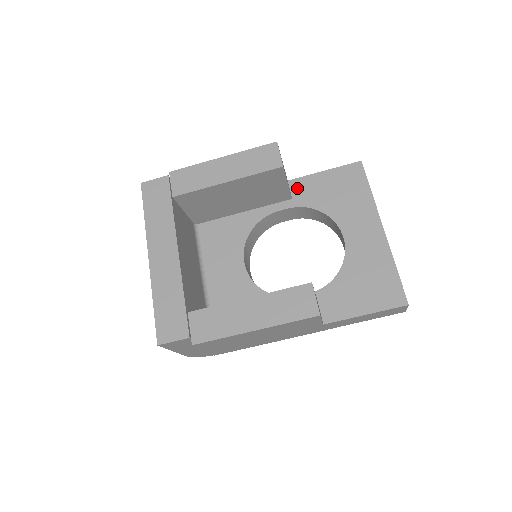
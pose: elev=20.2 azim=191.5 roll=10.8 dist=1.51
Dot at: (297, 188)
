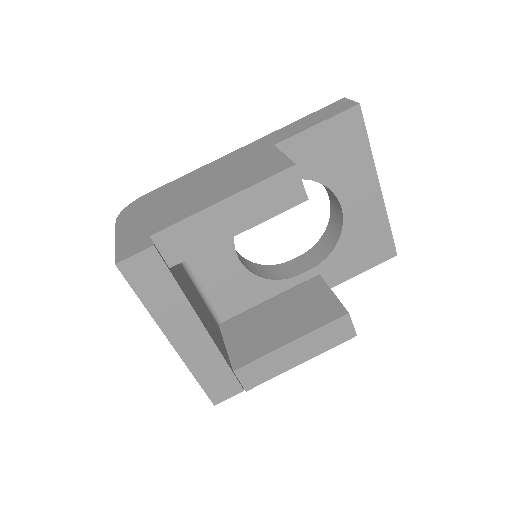
Dot at: occluded
